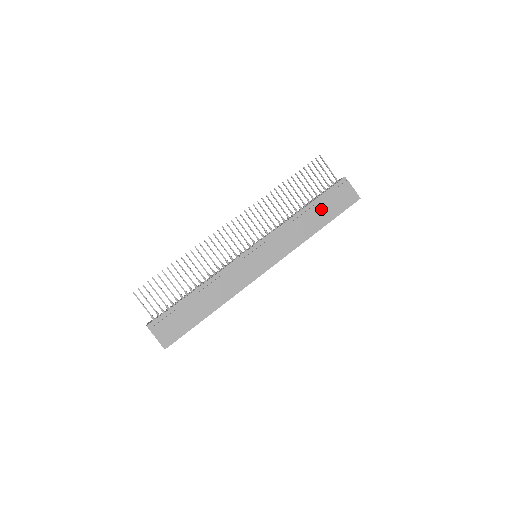
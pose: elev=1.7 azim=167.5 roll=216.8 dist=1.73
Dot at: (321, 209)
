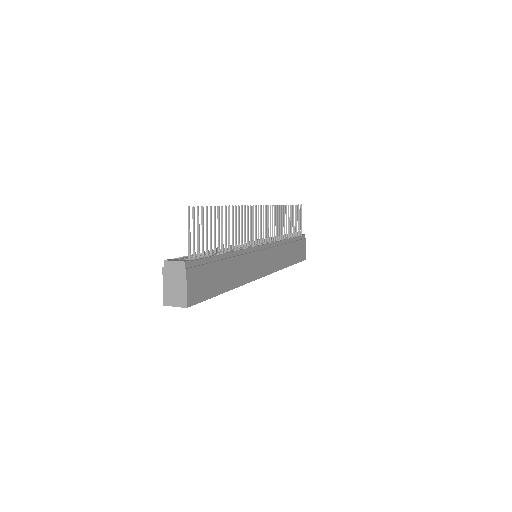
Dot at: (294, 249)
